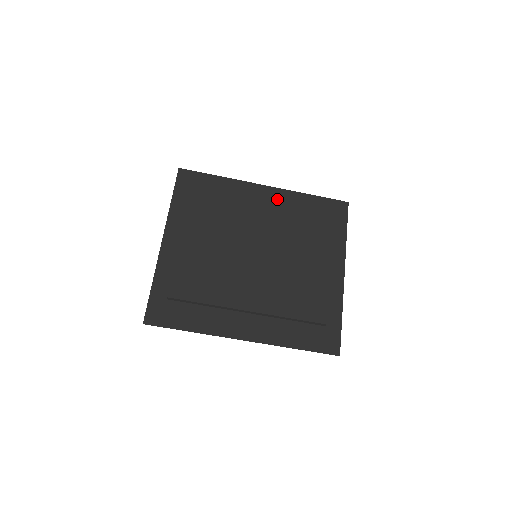
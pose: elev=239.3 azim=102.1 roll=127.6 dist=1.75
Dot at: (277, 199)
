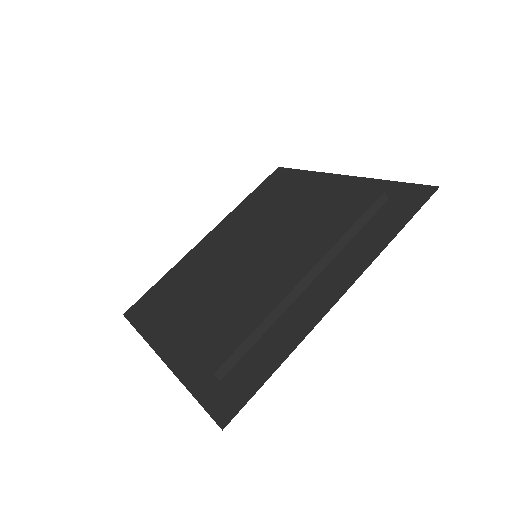
Dot at: occluded
